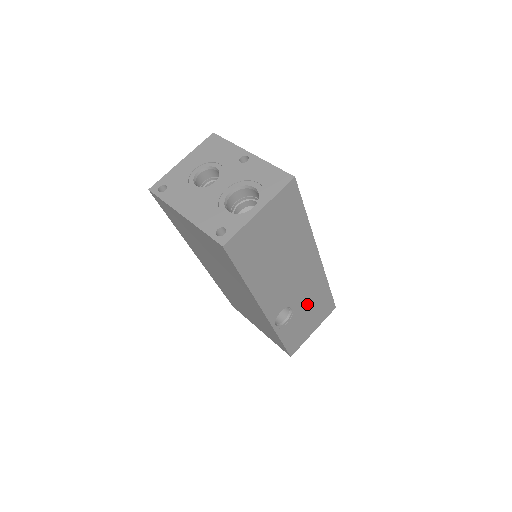
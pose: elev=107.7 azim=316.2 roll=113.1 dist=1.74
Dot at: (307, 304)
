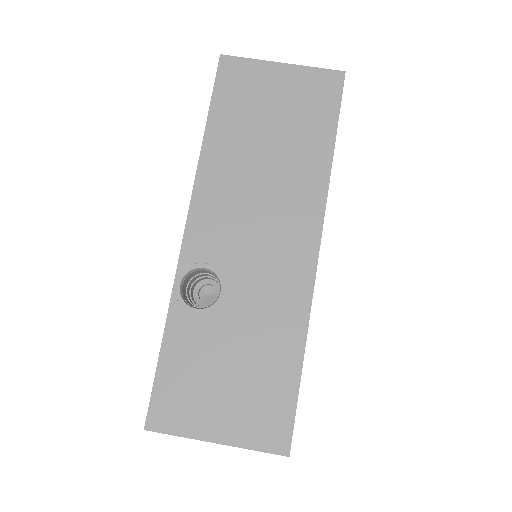
Dot at: (247, 331)
